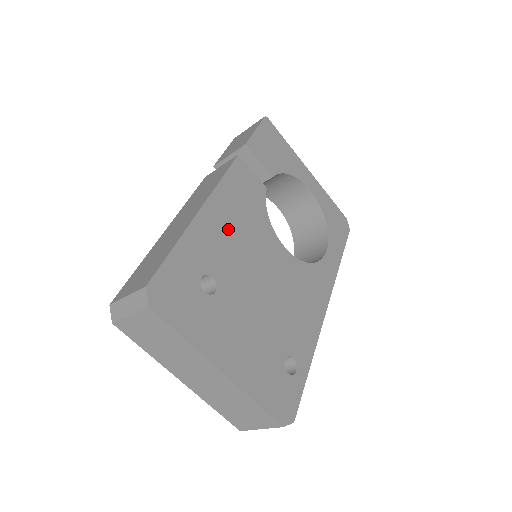
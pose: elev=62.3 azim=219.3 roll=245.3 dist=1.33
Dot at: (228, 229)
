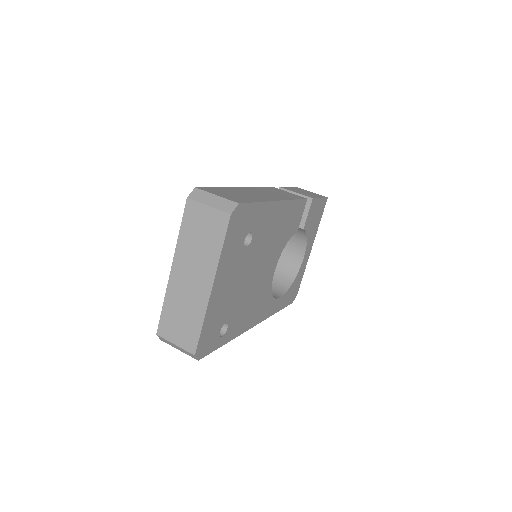
Dot at: (275, 226)
